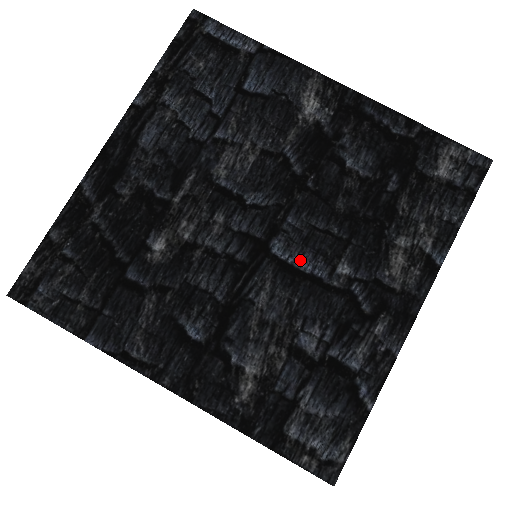
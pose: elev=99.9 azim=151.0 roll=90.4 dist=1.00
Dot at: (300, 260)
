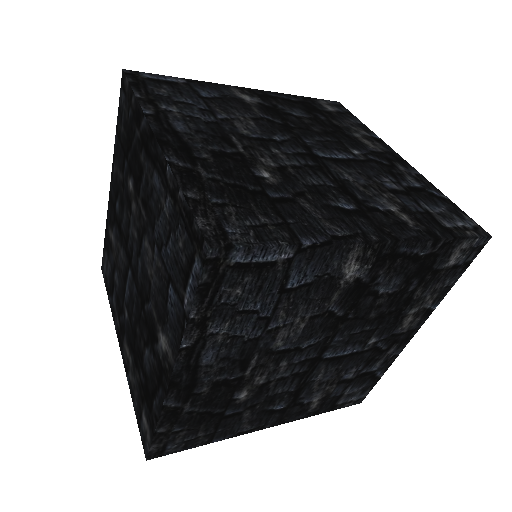
Dot at: (343, 352)
